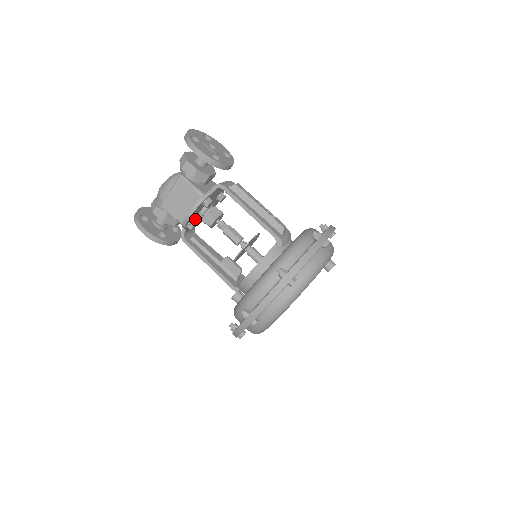
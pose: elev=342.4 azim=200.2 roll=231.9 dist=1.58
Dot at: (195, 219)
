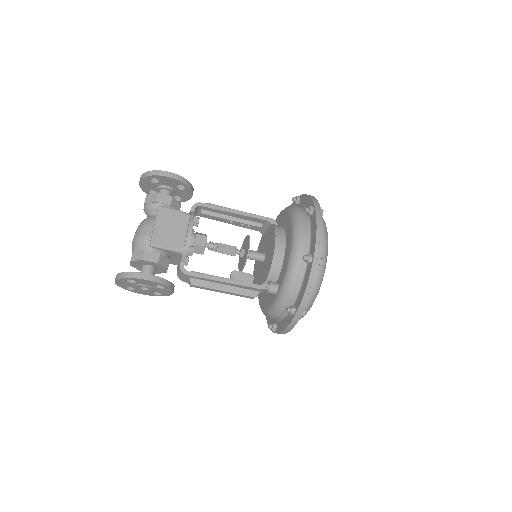
Dot at: occluded
